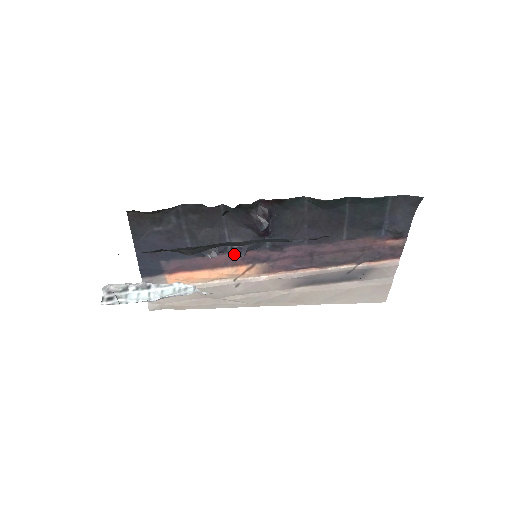
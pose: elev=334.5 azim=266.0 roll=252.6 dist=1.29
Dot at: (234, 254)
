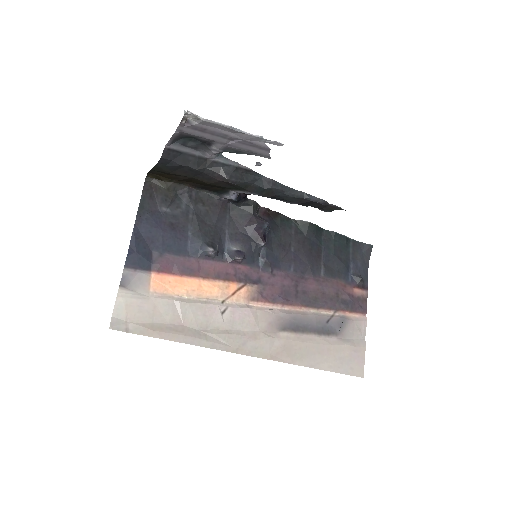
Dot at: (228, 265)
